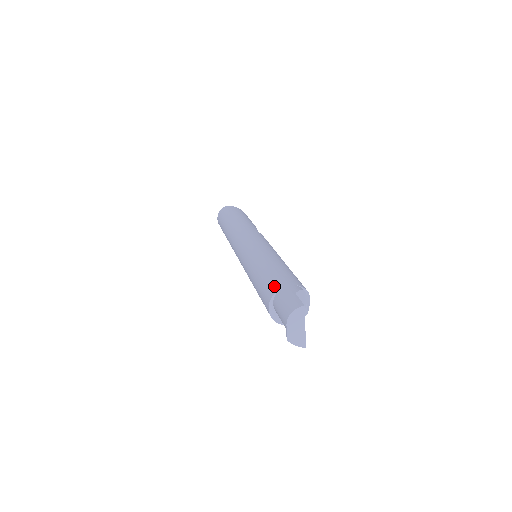
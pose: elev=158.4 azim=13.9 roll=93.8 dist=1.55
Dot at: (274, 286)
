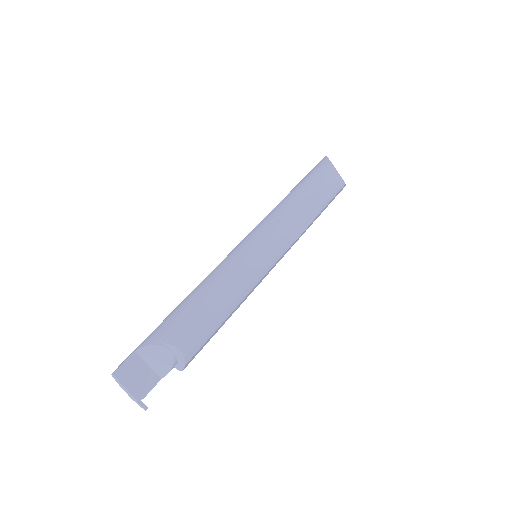
Dot at: occluded
